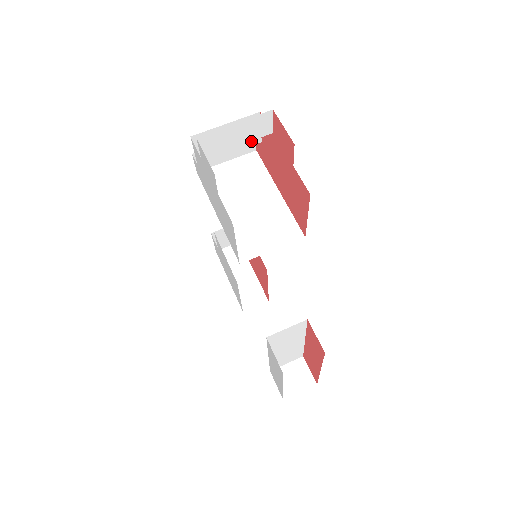
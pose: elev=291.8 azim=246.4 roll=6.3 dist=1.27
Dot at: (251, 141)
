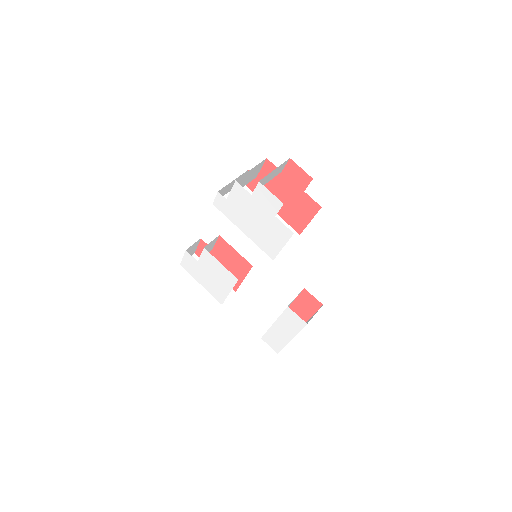
Dot at: (253, 177)
